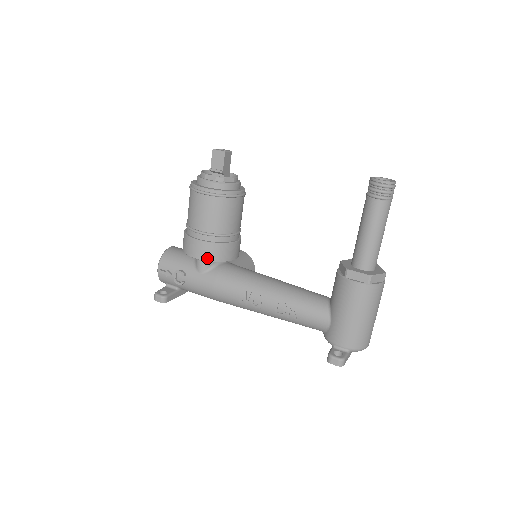
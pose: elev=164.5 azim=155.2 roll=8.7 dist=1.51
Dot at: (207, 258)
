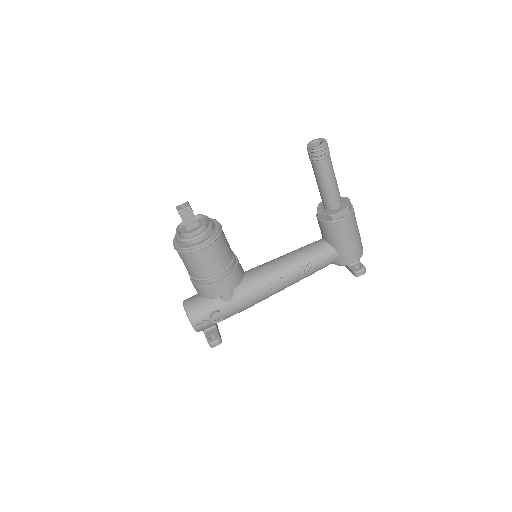
Dot at: (233, 287)
